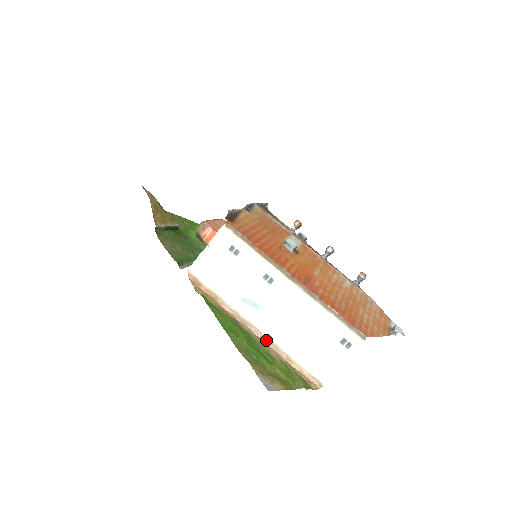
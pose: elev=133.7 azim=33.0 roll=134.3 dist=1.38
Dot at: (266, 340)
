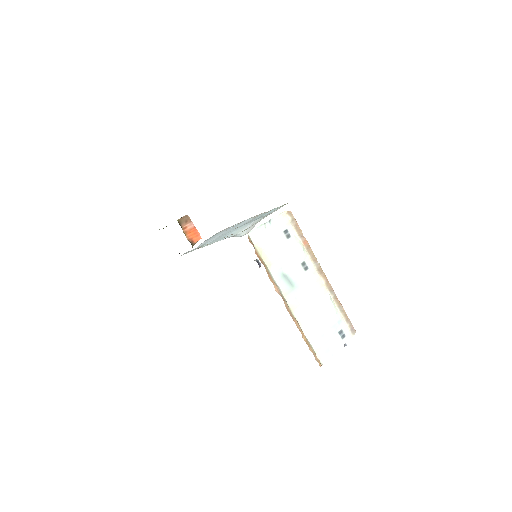
Dot at: (292, 315)
